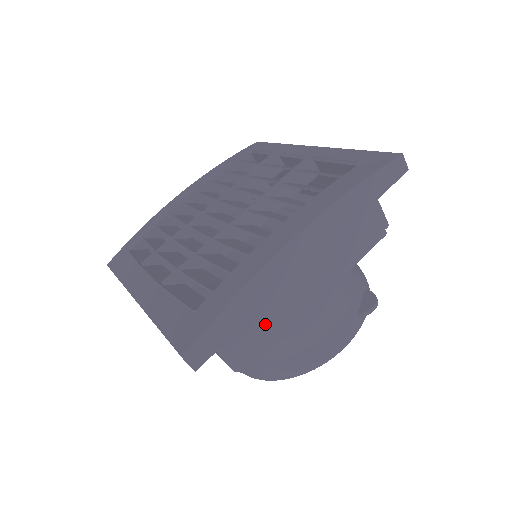
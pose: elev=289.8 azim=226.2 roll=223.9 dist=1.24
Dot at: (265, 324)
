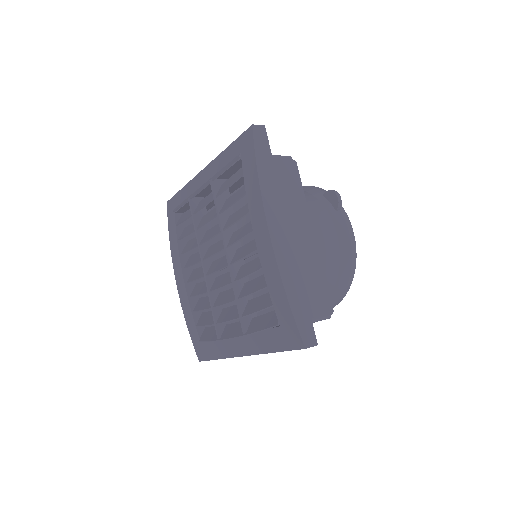
Dot at: (311, 282)
